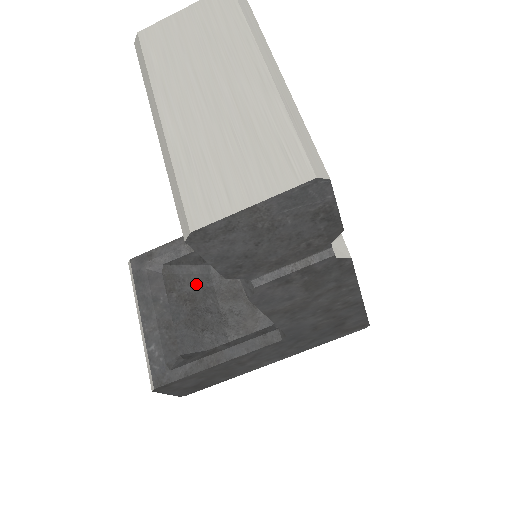
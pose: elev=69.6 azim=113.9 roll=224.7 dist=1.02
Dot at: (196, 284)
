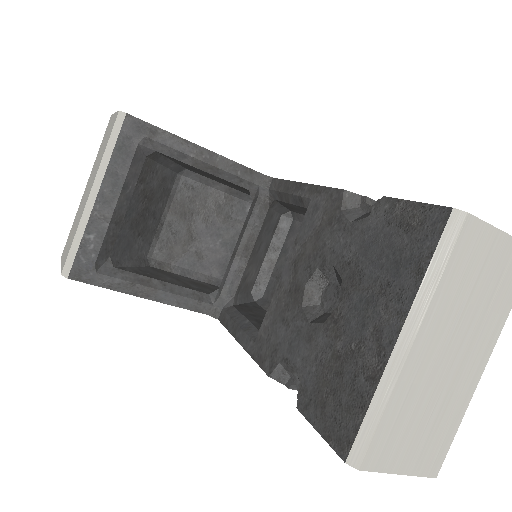
Dot at: (162, 181)
